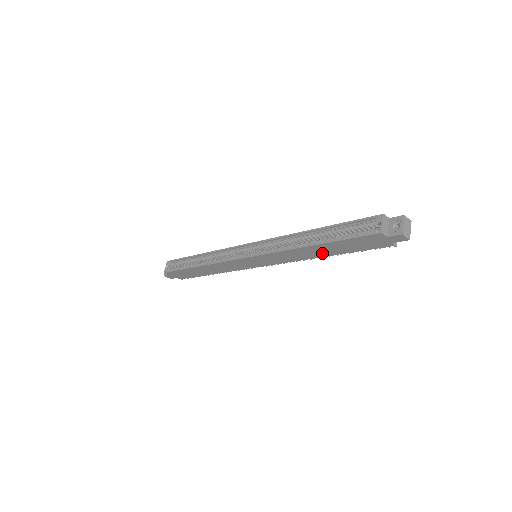
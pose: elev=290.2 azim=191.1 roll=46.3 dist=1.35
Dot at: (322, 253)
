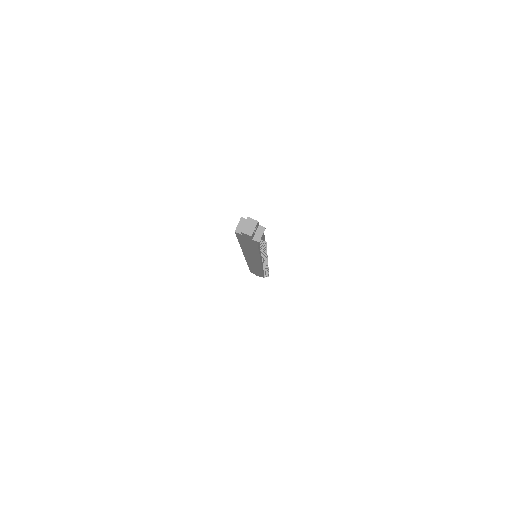
Dot at: (253, 251)
